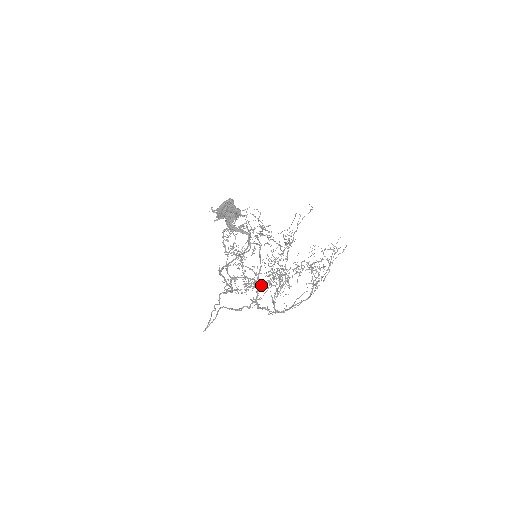
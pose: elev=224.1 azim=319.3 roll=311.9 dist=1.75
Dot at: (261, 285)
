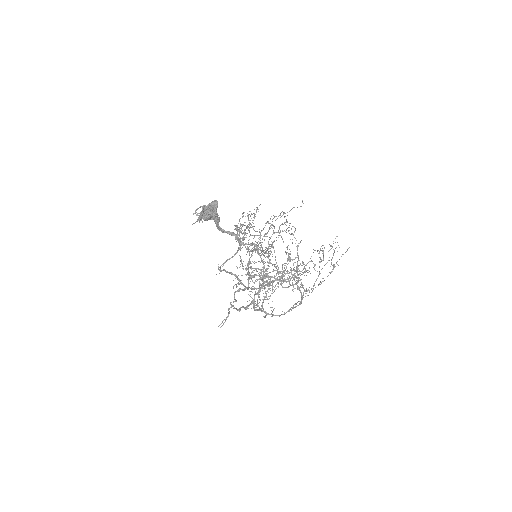
Dot at: (281, 284)
